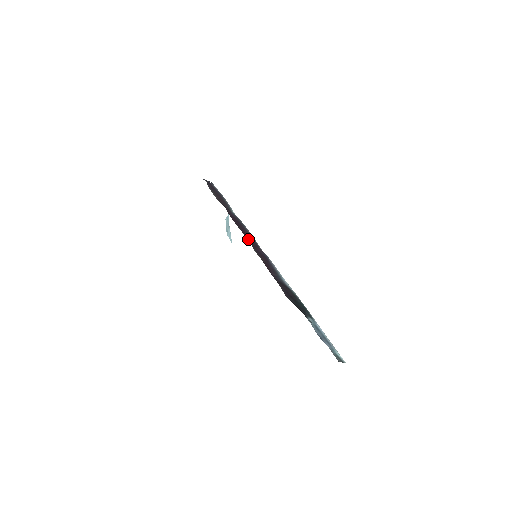
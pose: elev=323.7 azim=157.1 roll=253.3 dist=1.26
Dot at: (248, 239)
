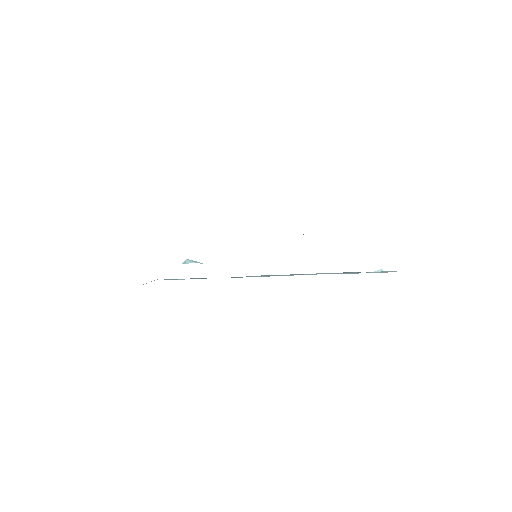
Dot at: occluded
